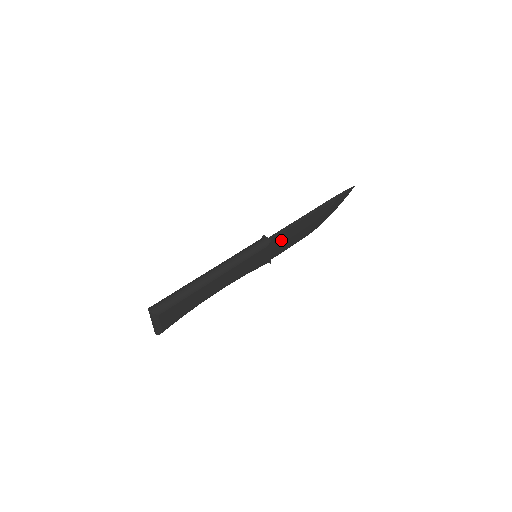
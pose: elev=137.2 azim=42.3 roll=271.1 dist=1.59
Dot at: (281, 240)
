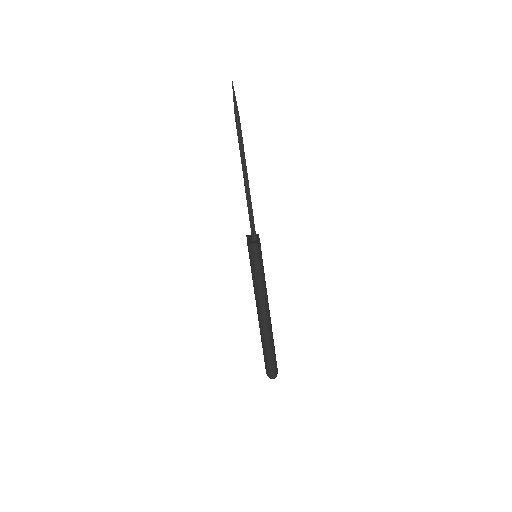
Dot at: occluded
